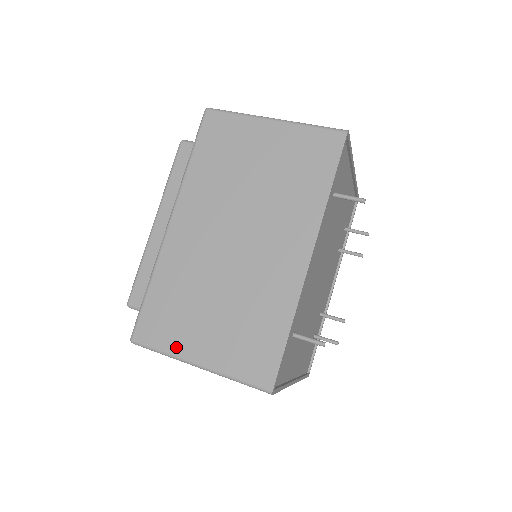
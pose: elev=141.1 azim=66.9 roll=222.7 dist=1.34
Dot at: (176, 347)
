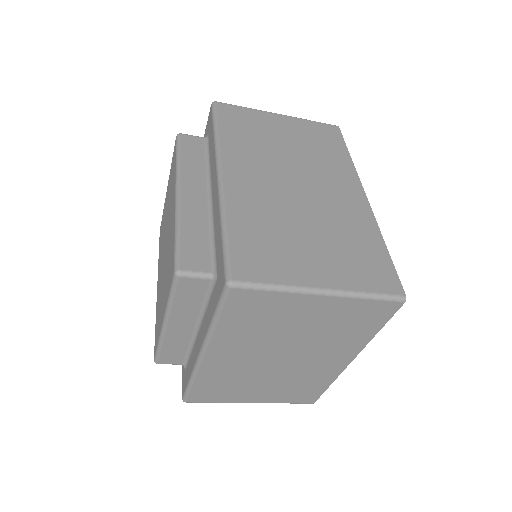
Dot at: (291, 277)
